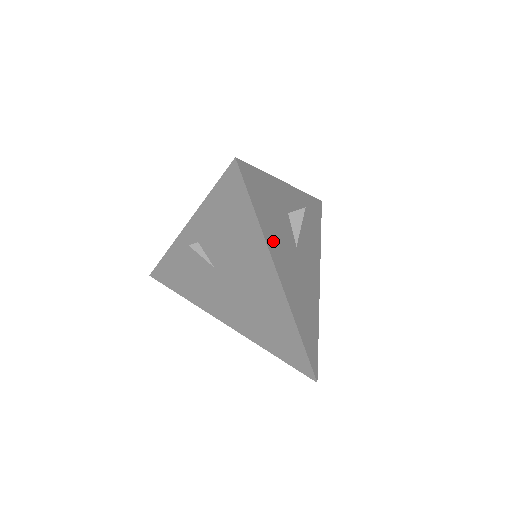
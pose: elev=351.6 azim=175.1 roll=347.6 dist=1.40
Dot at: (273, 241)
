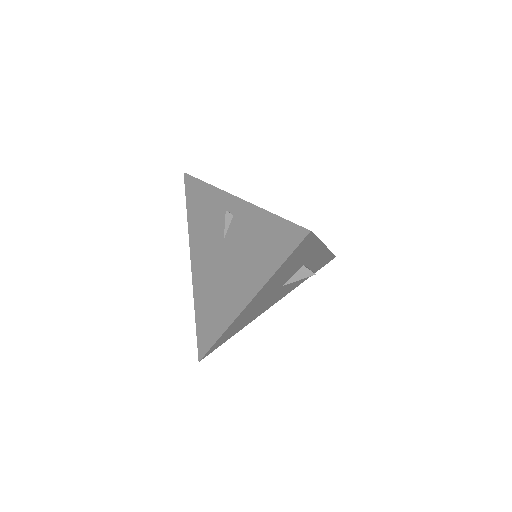
Dot at: (272, 282)
